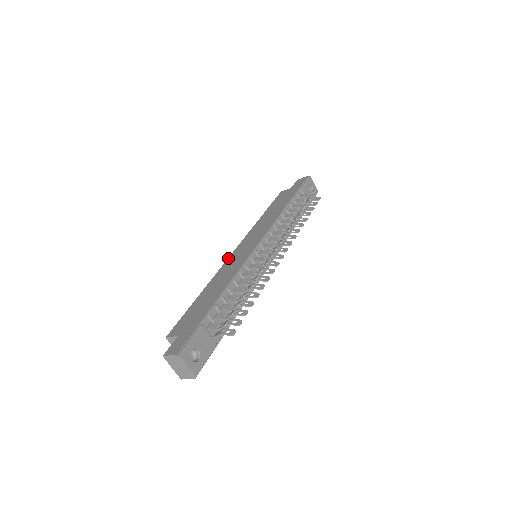
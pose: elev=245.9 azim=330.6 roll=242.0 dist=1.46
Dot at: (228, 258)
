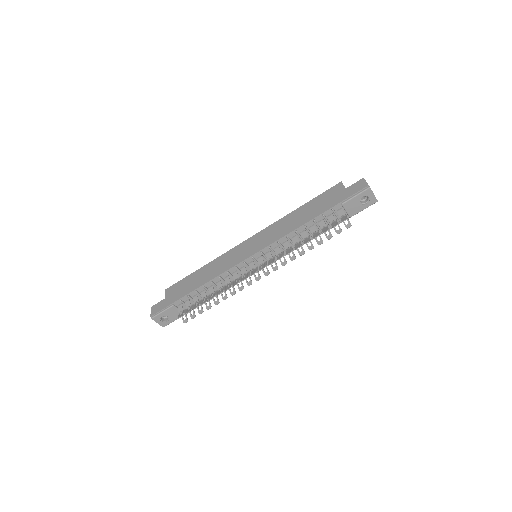
Dot at: (237, 245)
